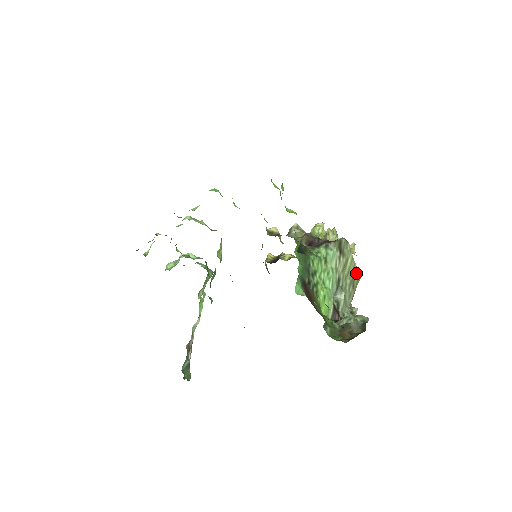
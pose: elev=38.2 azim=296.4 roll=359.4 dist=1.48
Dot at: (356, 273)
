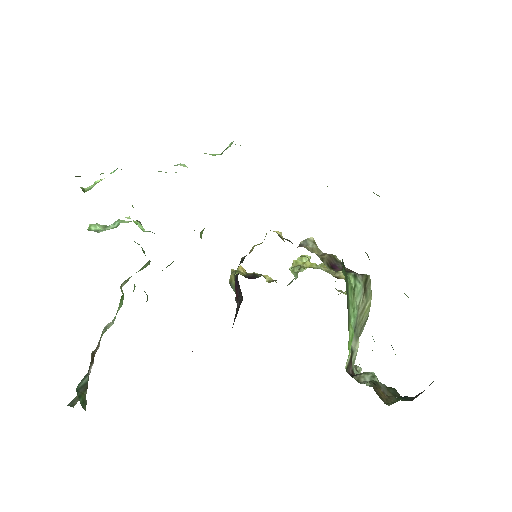
Dot at: (364, 324)
